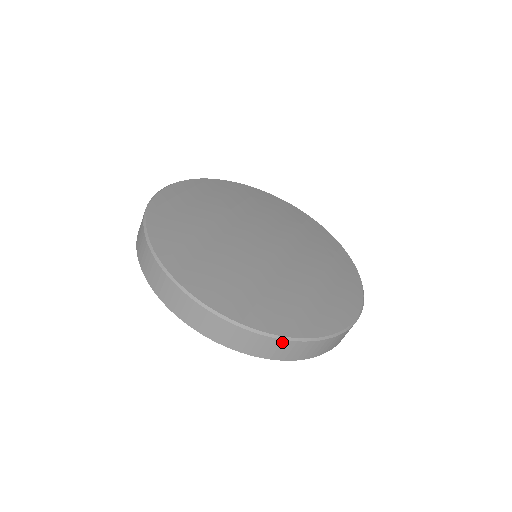
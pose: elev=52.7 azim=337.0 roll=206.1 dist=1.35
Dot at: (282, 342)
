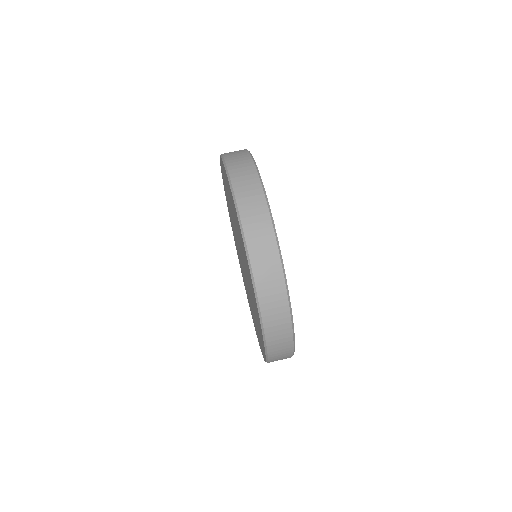
Dot at: (273, 242)
